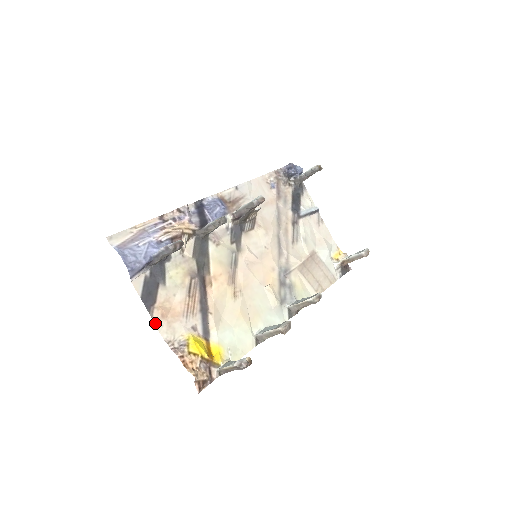
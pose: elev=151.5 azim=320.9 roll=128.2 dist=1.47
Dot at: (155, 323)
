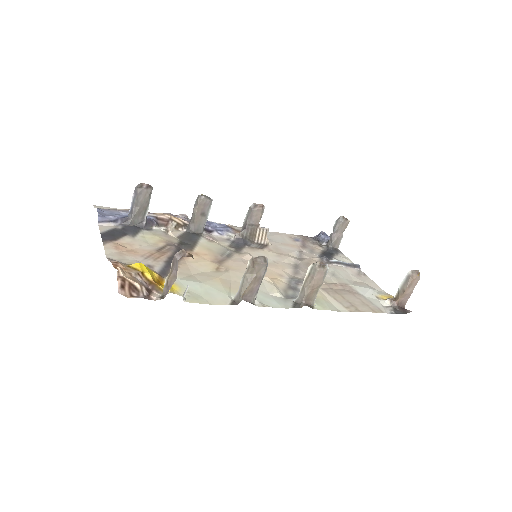
Dot at: (105, 248)
